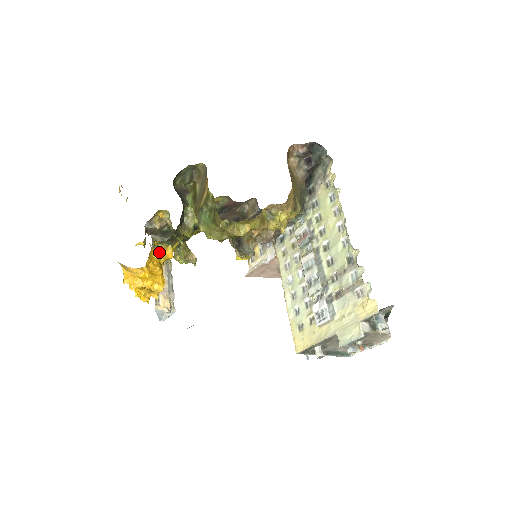
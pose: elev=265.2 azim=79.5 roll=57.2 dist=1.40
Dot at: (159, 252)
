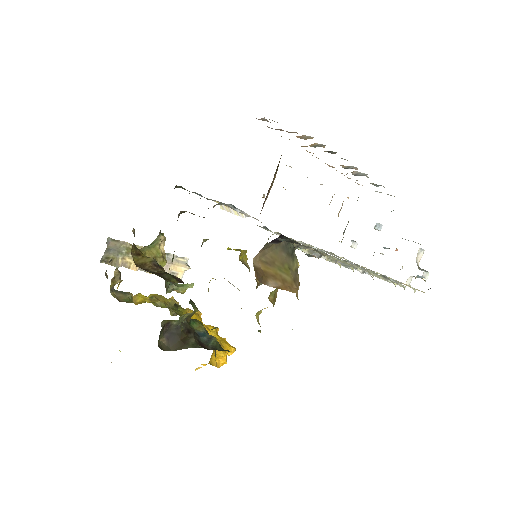
Dot at: (212, 355)
